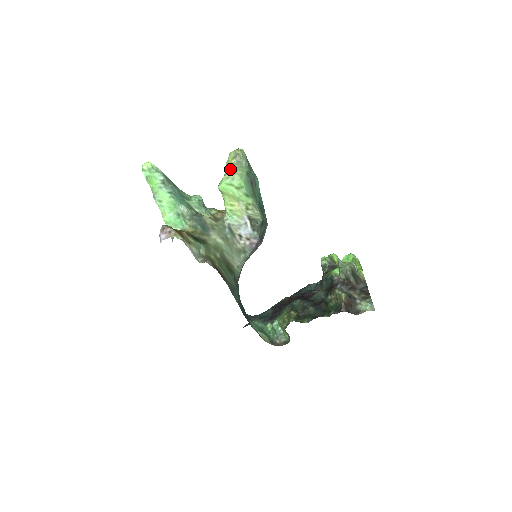
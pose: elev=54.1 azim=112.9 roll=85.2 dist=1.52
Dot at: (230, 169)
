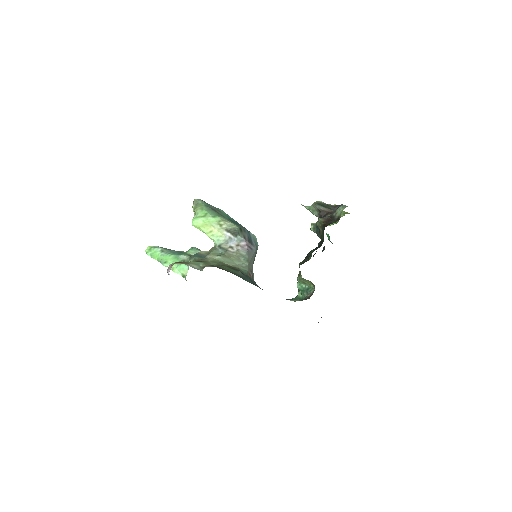
Dot at: (194, 212)
